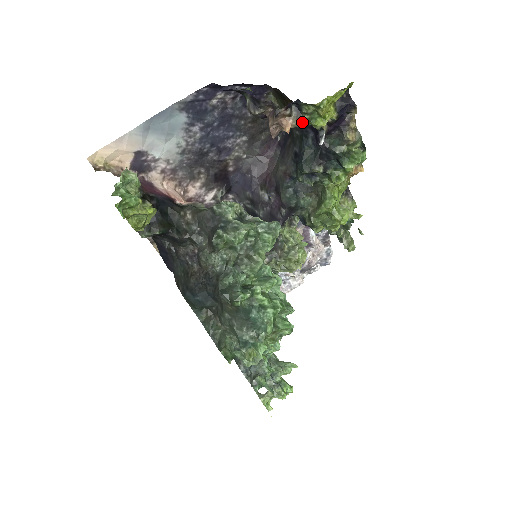
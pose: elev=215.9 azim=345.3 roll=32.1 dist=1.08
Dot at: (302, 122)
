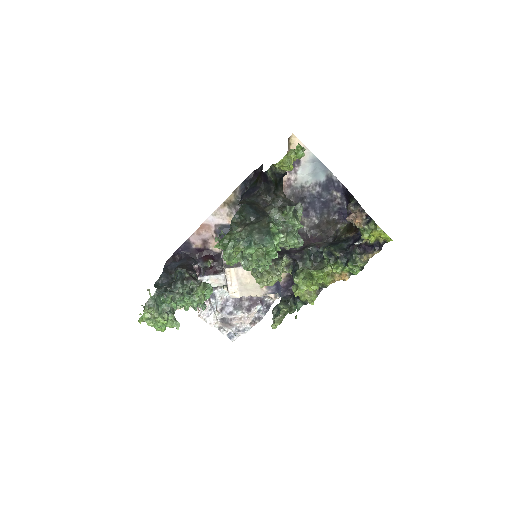
Dot at: (362, 228)
